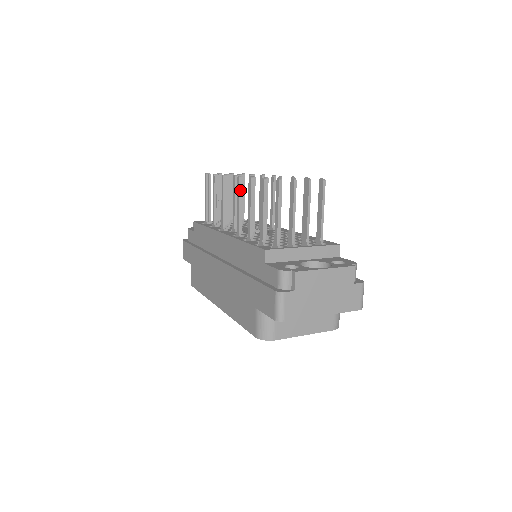
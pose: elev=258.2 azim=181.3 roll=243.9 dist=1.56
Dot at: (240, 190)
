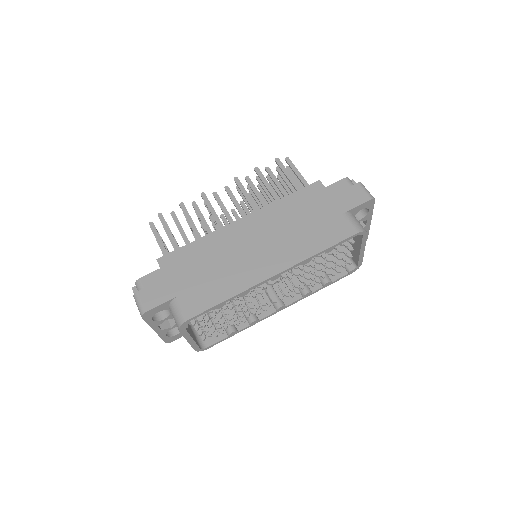
Dot at: (242, 185)
